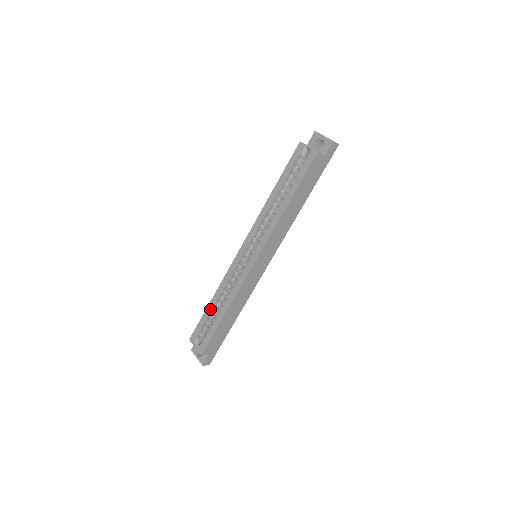
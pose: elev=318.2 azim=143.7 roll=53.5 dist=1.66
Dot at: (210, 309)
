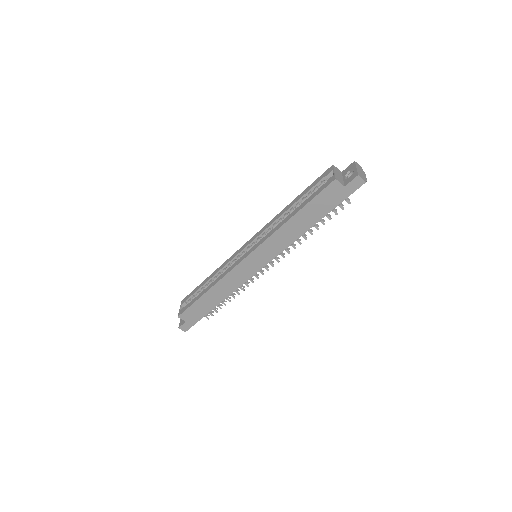
Dot at: (204, 283)
